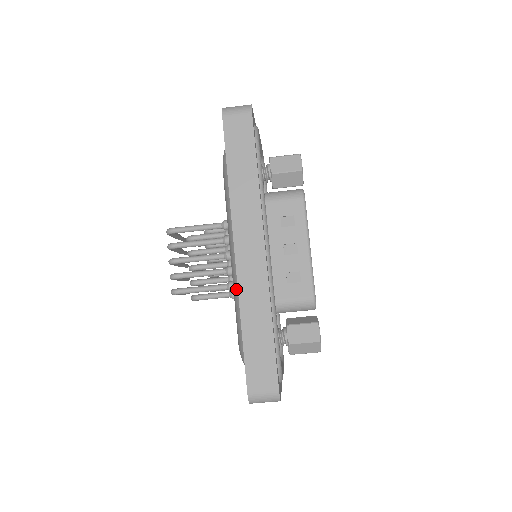
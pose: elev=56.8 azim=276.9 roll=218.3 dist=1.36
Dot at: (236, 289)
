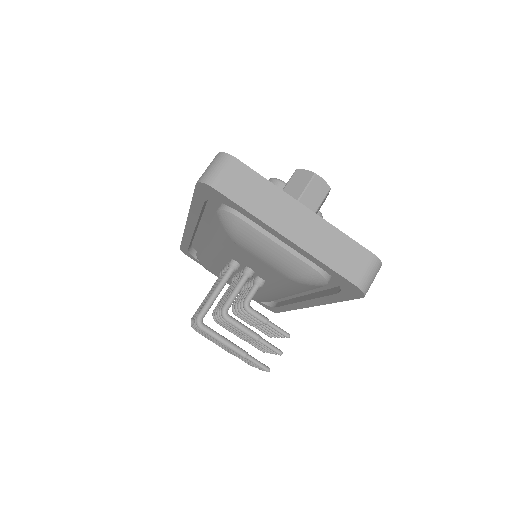
Dot at: (211, 238)
